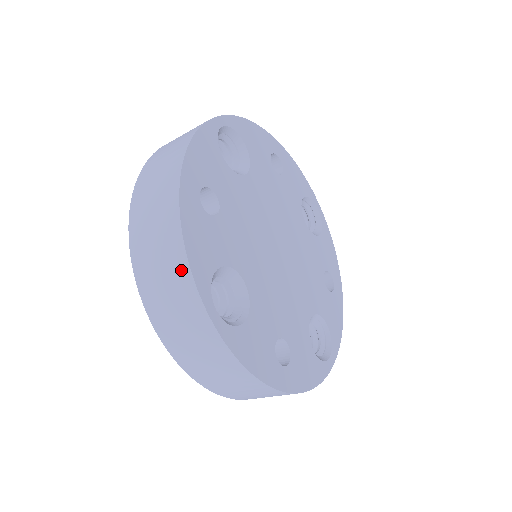
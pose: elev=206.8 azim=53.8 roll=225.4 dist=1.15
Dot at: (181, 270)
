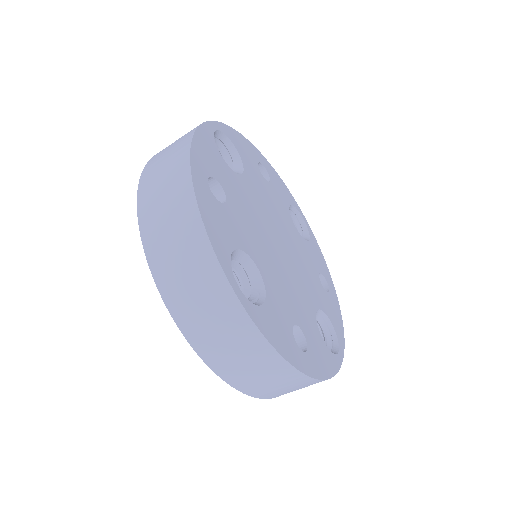
Dot at: (201, 248)
